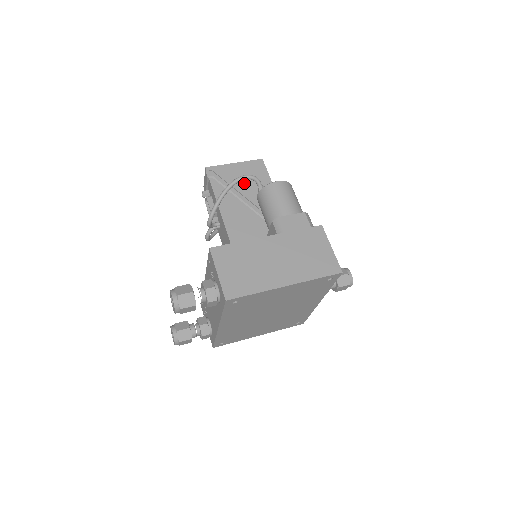
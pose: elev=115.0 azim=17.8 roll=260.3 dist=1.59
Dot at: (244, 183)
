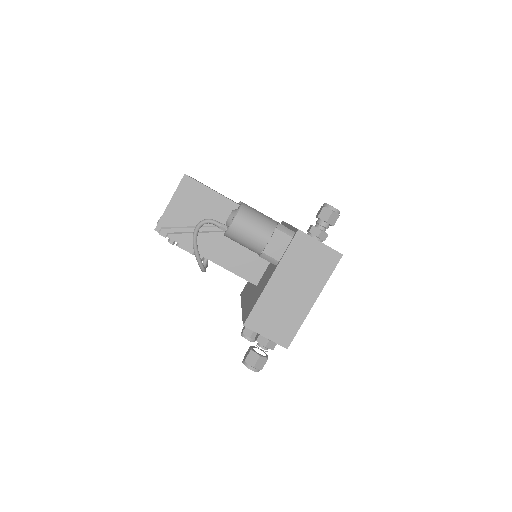
Dot at: (195, 214)
